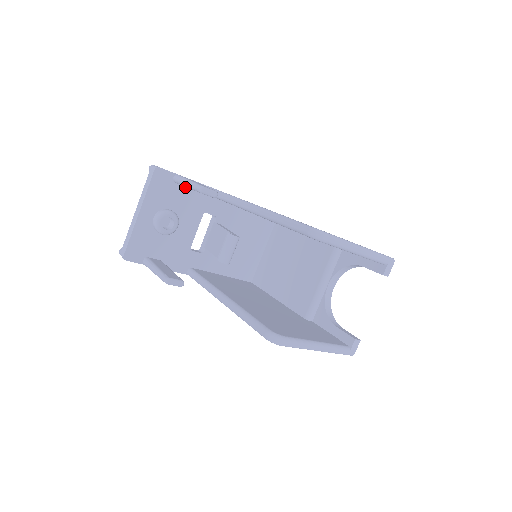
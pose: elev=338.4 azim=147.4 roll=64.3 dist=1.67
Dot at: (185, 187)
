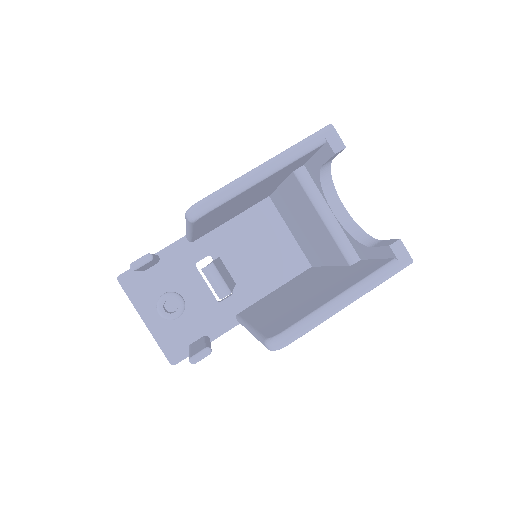
Dot at: (156, 265)
